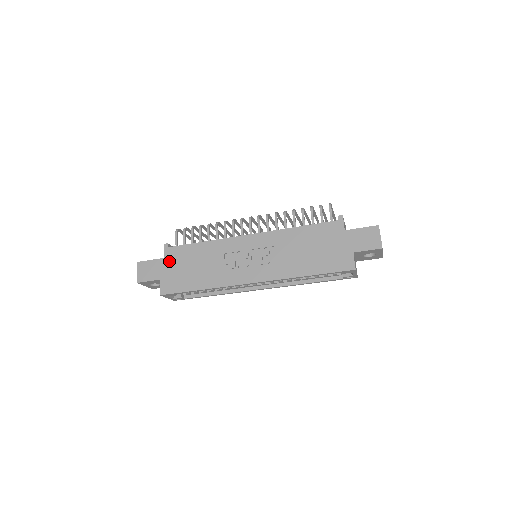
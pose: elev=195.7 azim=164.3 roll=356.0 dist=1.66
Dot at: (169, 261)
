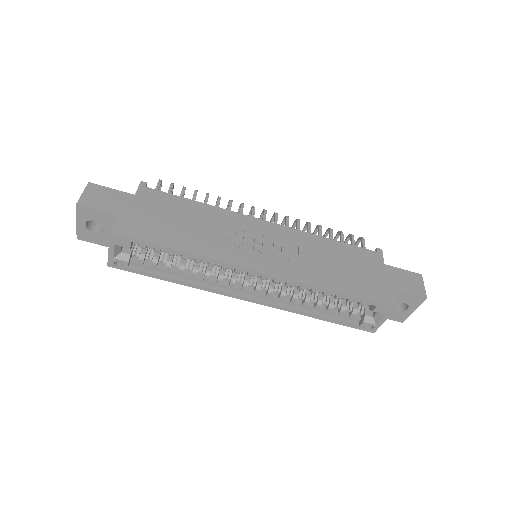
Dot at: (142, 201)
